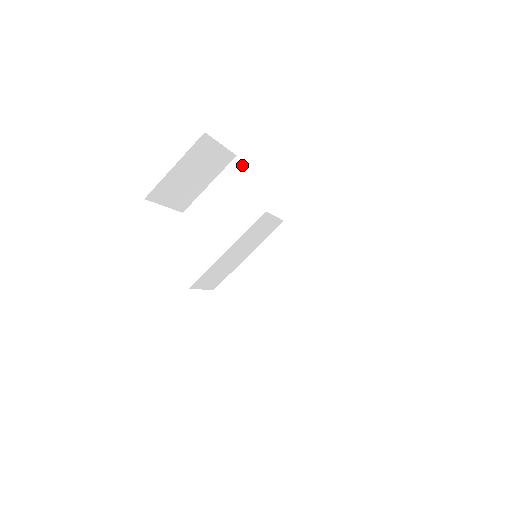
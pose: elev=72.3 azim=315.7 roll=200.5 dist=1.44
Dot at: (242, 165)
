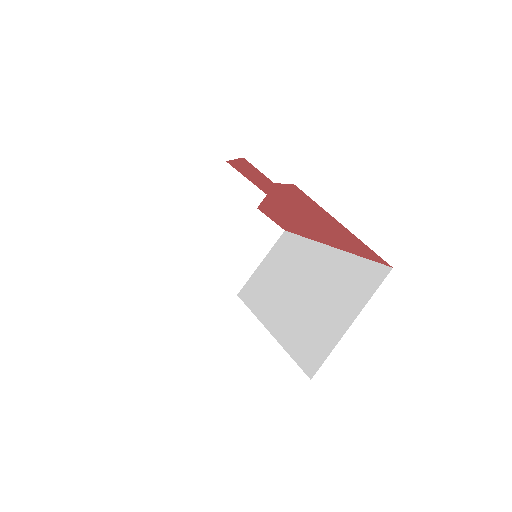
Dot at: (287, 234)
